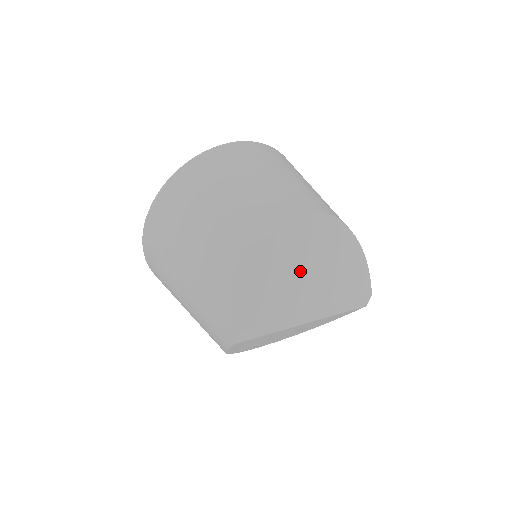
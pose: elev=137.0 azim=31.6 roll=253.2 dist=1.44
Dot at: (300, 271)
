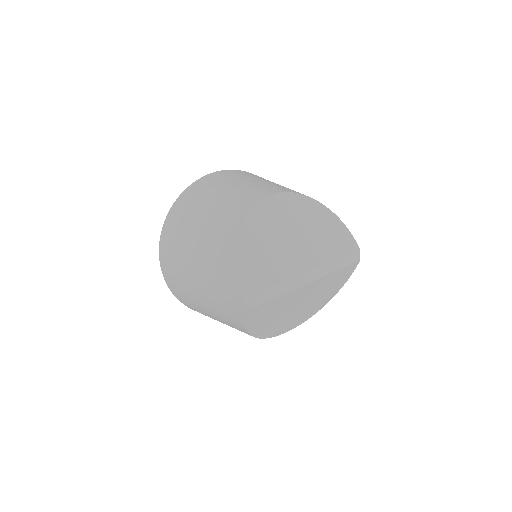
Dot at: (280, 241)
